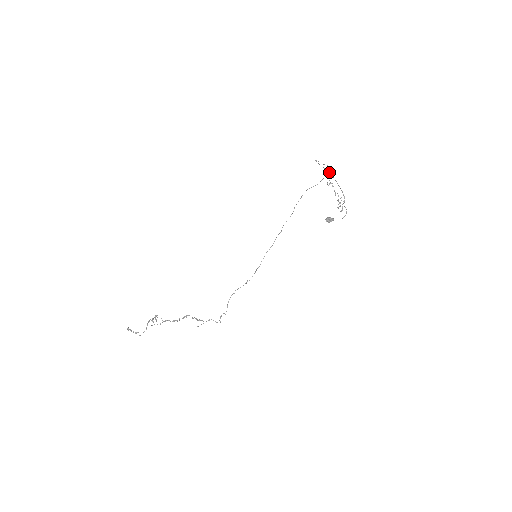
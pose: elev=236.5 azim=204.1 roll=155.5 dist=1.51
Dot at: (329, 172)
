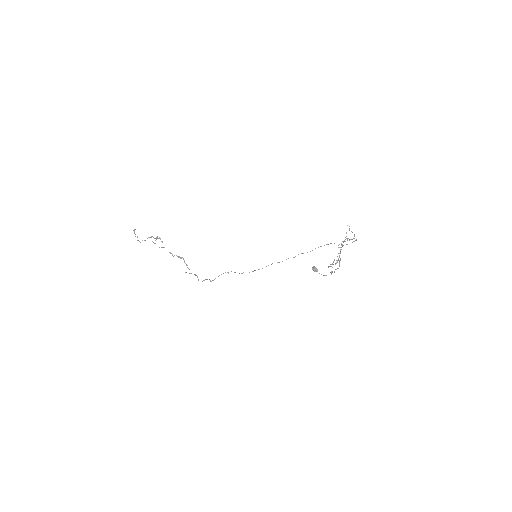
Dot at: occluded
